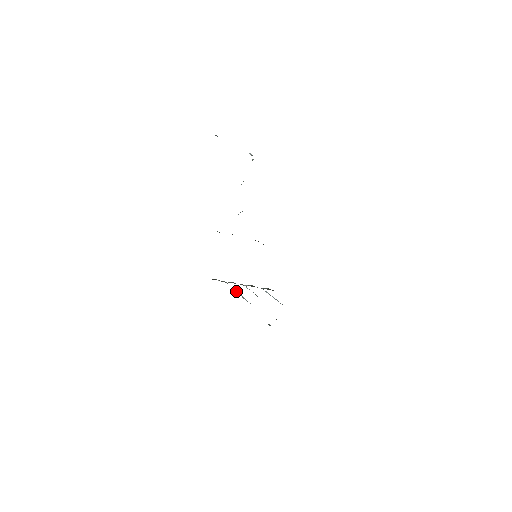
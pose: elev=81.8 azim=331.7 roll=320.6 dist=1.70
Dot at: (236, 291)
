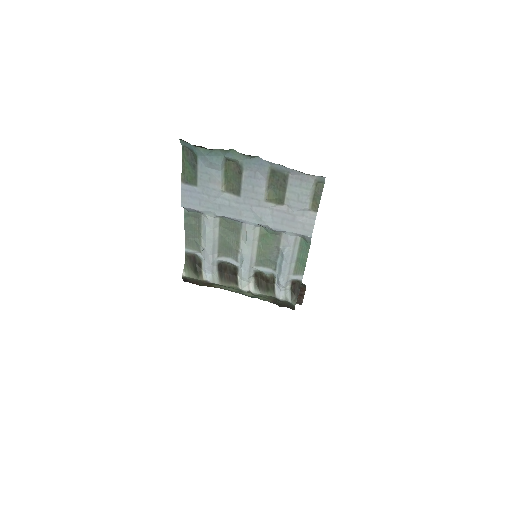
Dot at: (200, 240)
